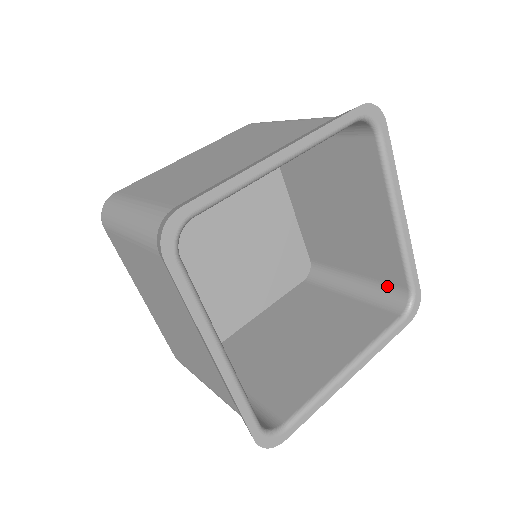
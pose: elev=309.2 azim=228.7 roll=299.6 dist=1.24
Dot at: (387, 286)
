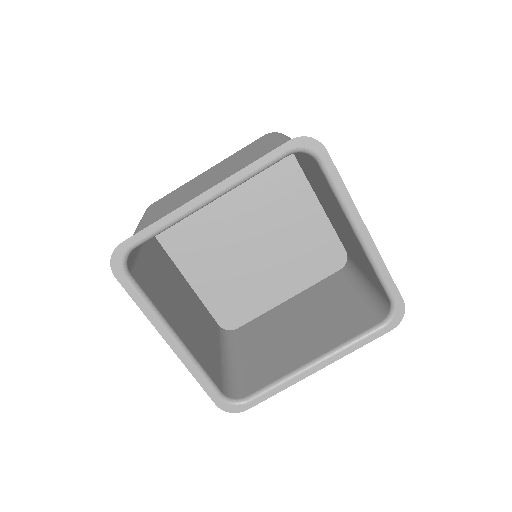
Dot at: (380, 291)
